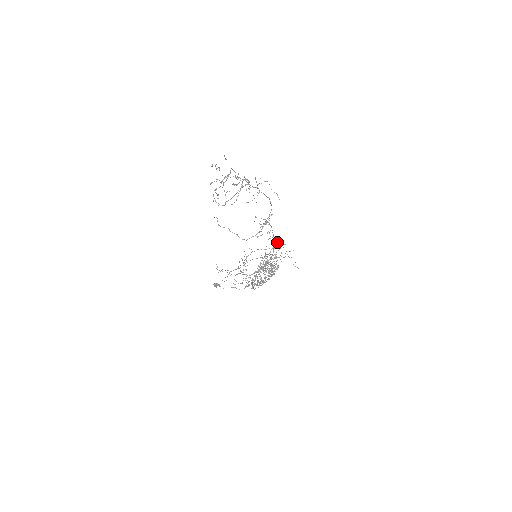
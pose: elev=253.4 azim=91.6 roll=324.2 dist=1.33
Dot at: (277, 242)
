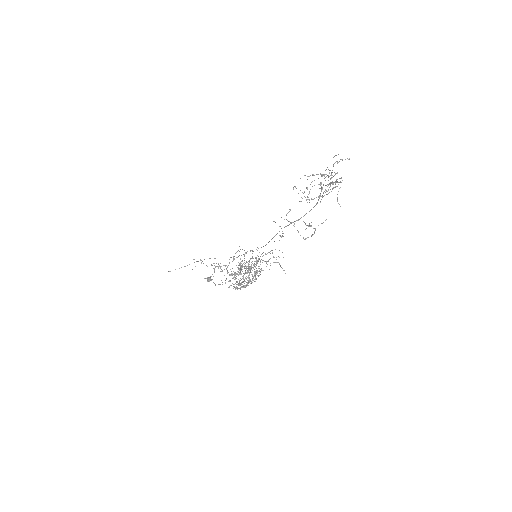
Dot at: occluded
